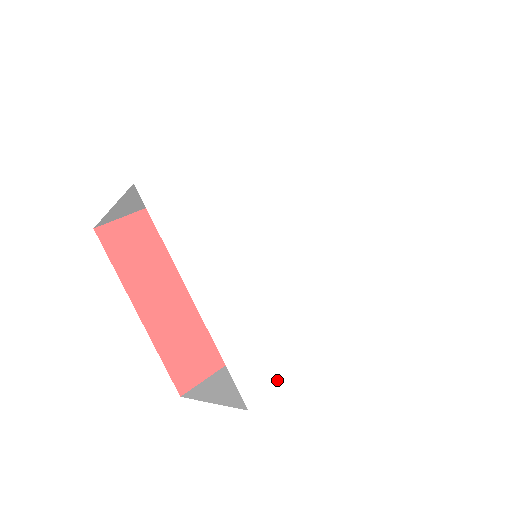
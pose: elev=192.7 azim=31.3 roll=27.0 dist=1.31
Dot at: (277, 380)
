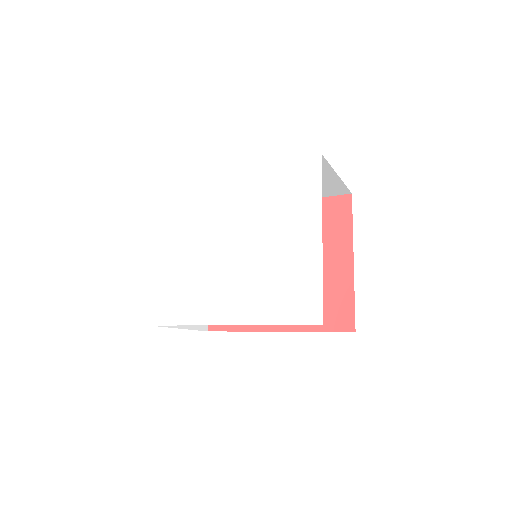
Dot at: (172, 321)
